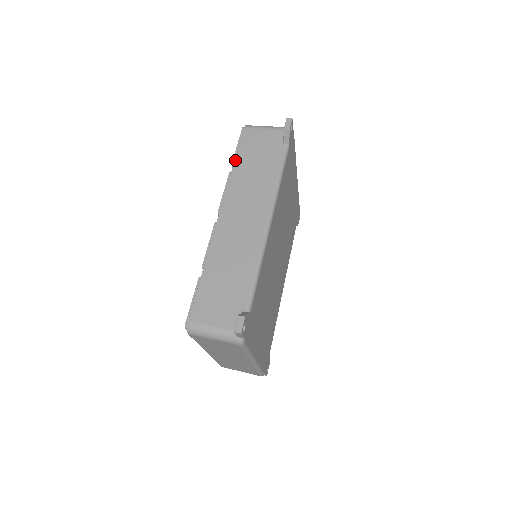
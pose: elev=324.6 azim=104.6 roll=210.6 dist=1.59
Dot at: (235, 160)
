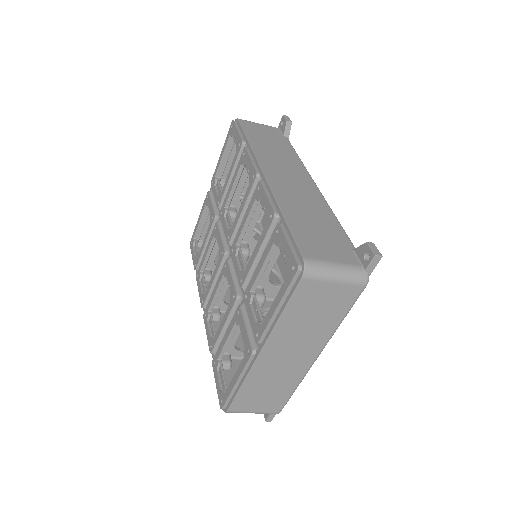
Dot at: (247, 137)
